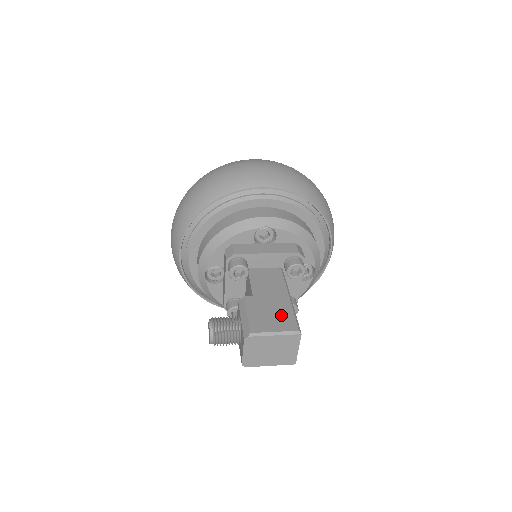
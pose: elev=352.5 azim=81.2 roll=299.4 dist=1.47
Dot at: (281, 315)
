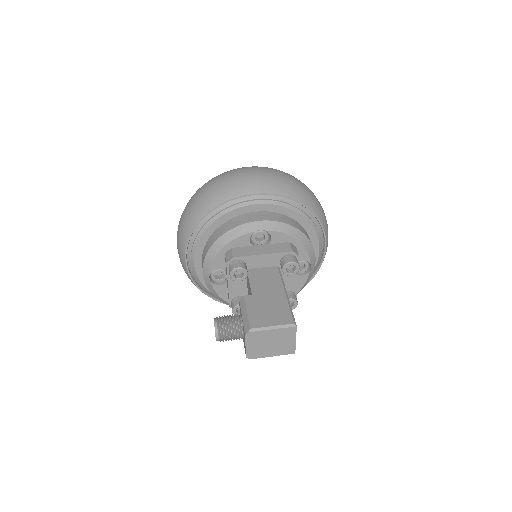
Dot at: (278, 310)
